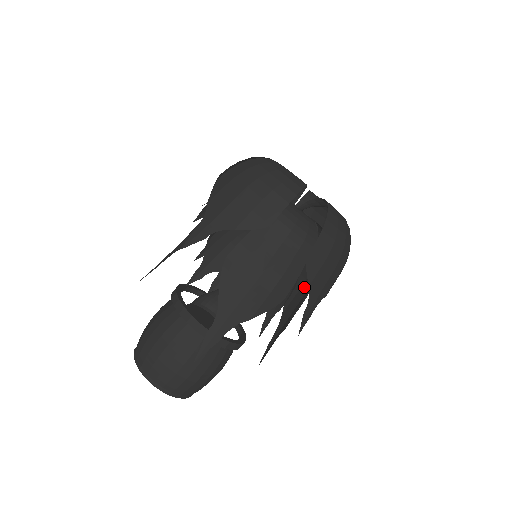
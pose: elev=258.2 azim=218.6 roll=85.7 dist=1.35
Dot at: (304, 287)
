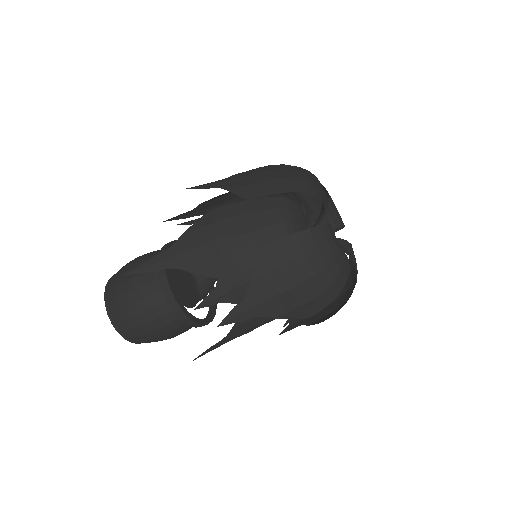
Dot at: occluded
